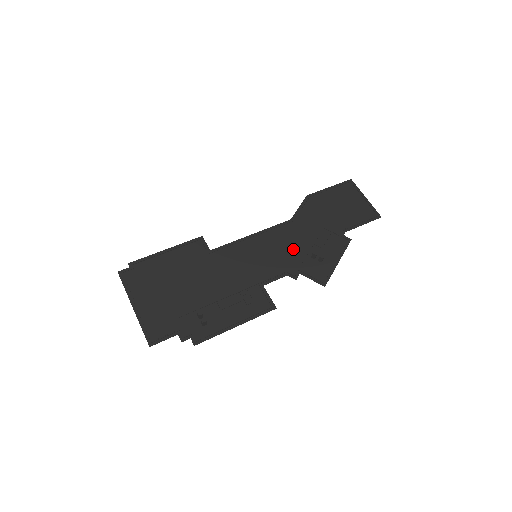
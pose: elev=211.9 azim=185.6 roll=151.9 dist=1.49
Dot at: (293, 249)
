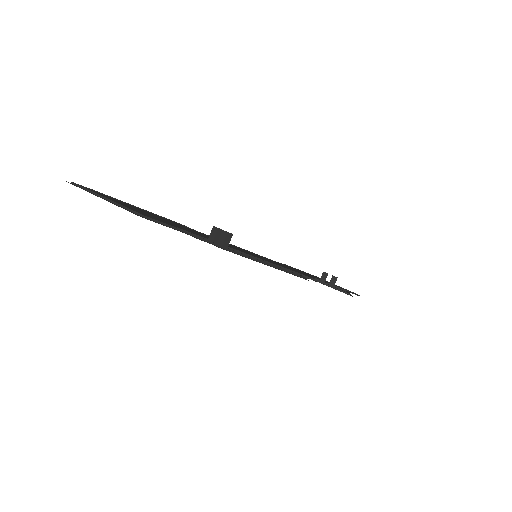
Dot at: occluded
